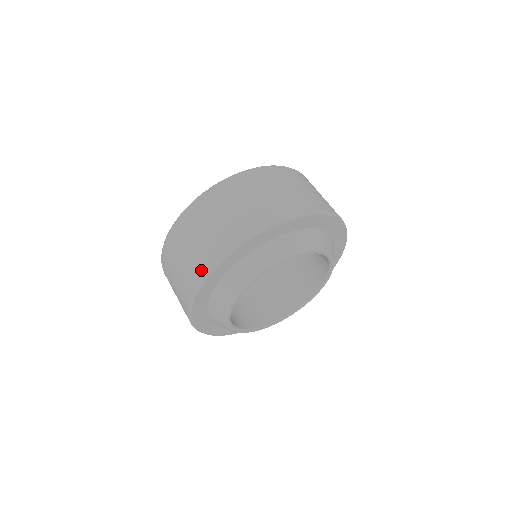
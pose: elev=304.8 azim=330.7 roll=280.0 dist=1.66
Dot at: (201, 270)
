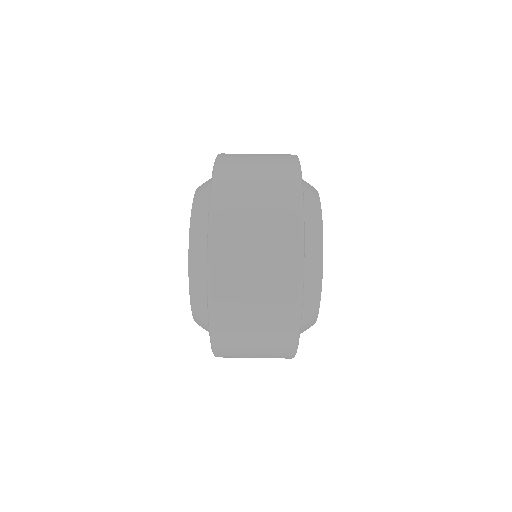
Dot at: (291, 299)
